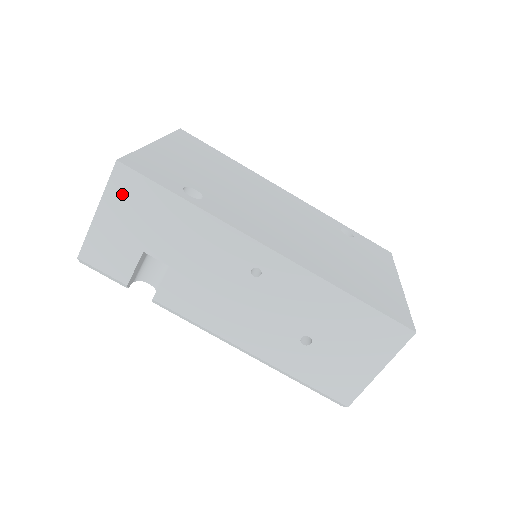
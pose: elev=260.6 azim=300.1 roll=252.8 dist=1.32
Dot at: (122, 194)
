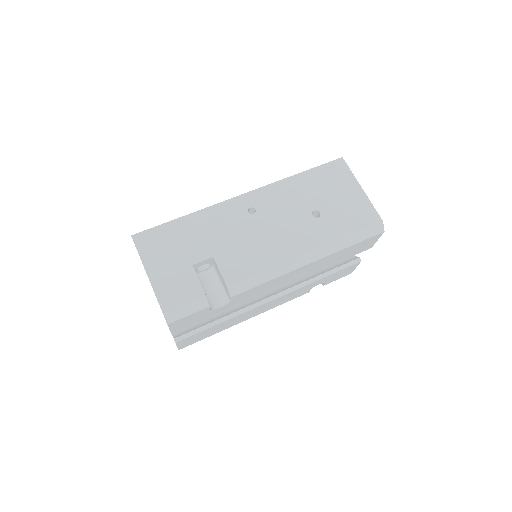
Dot at: (150, 248)
